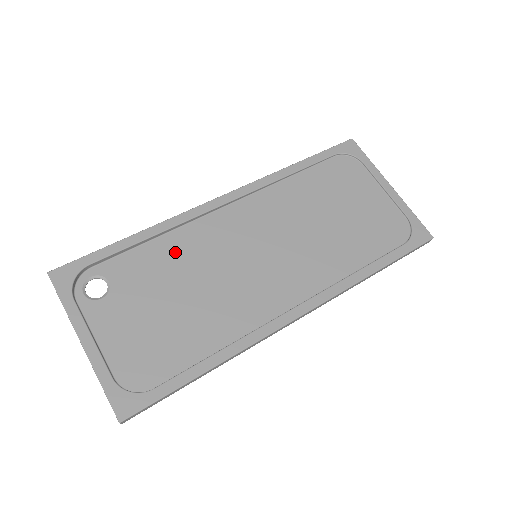
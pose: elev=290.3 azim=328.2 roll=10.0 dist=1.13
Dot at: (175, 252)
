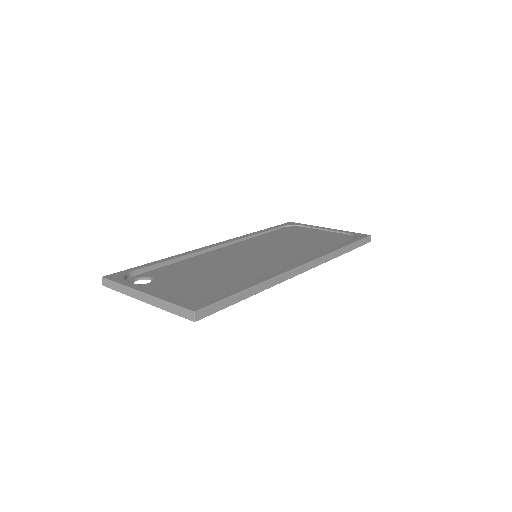
Dot at: (196, 263)
